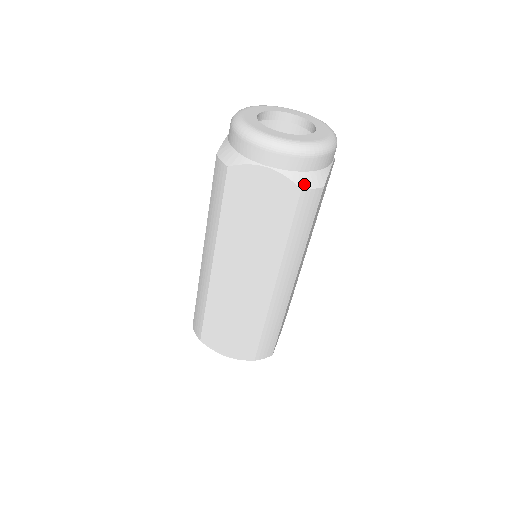
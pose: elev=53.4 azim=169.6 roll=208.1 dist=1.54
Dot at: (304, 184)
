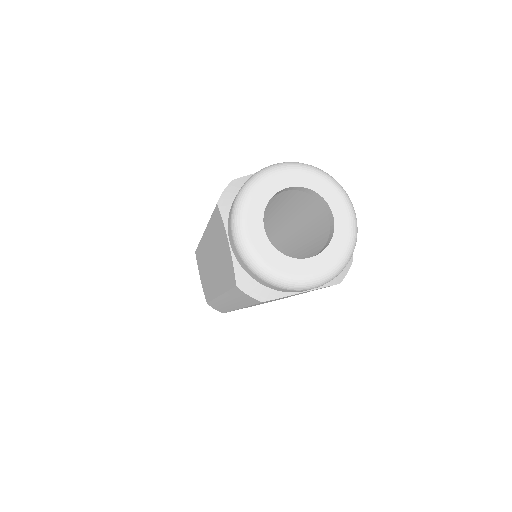
Dot at: (341, 278)
